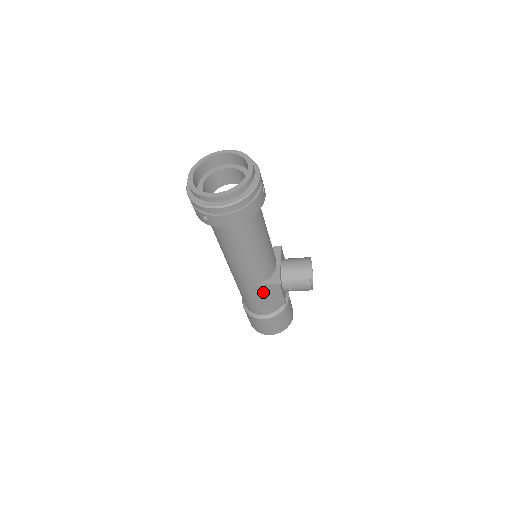
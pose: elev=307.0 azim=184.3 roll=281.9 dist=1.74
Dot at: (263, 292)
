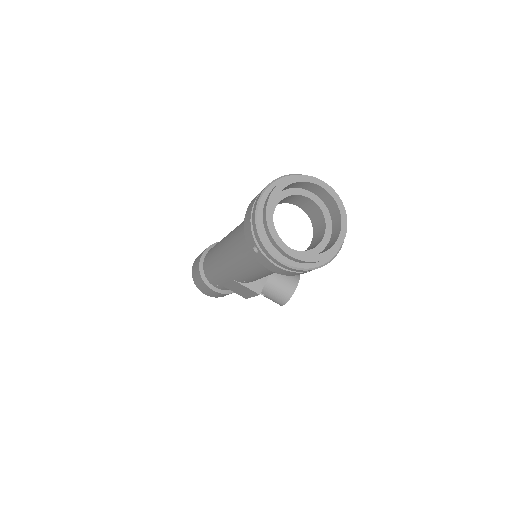
Dot at: (237, 286)
